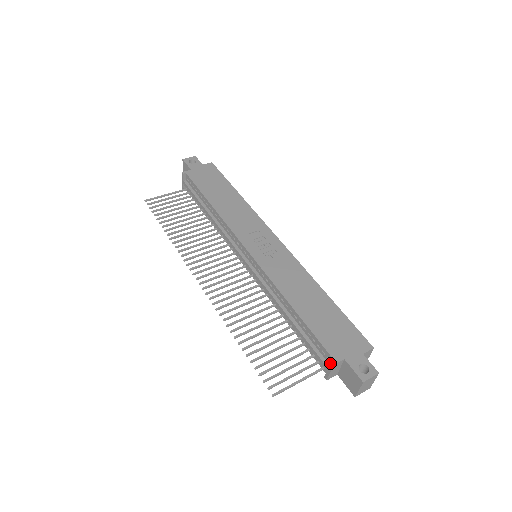
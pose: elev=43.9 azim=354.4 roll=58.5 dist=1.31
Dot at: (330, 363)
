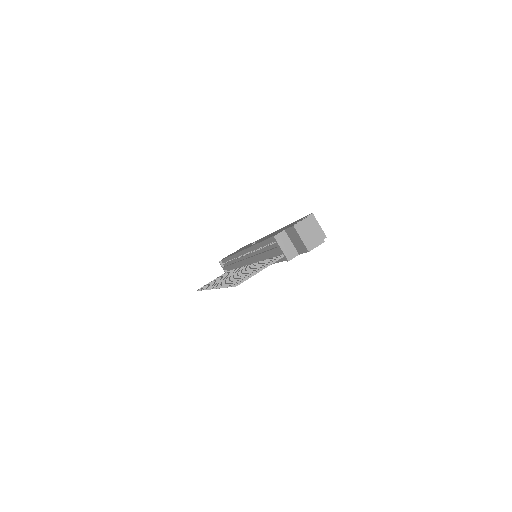
Dot at: occluded
